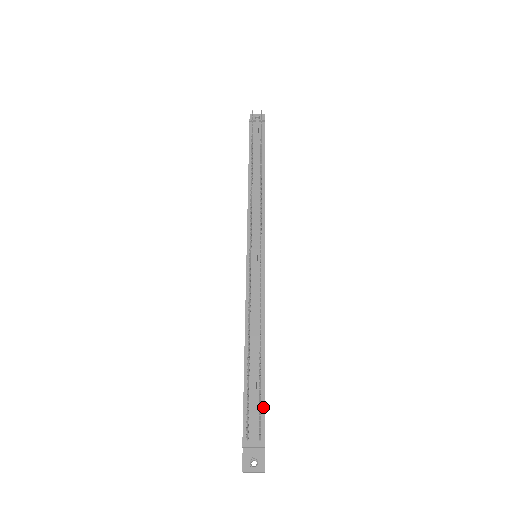
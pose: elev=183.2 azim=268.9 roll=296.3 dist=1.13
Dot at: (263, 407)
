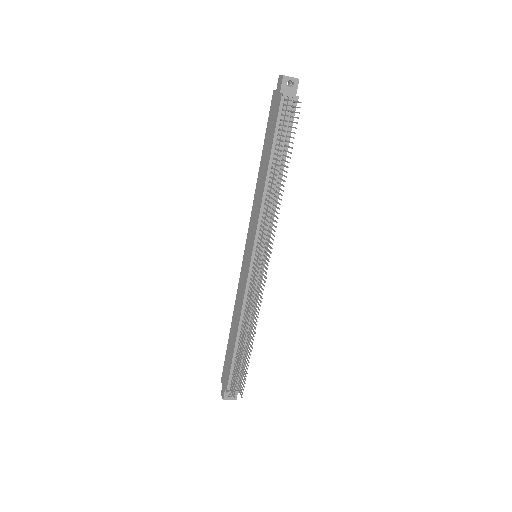
Dot at: occluded
